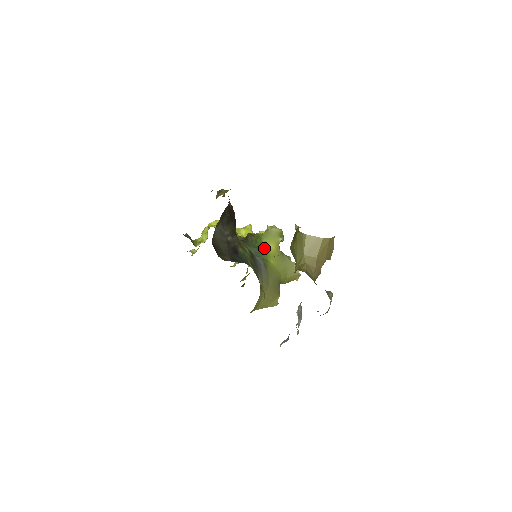
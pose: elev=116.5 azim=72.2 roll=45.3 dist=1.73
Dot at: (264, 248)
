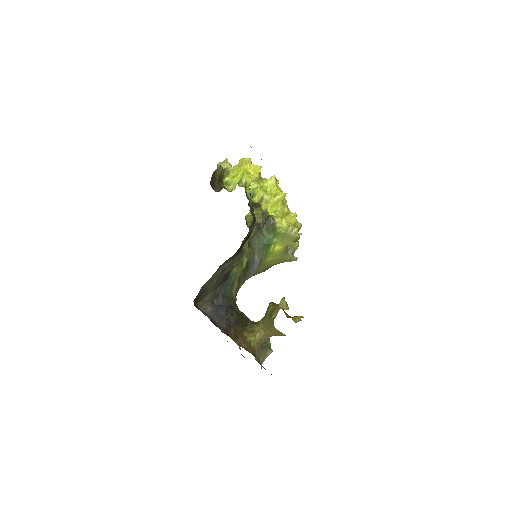
Dot at: (271, 246)
